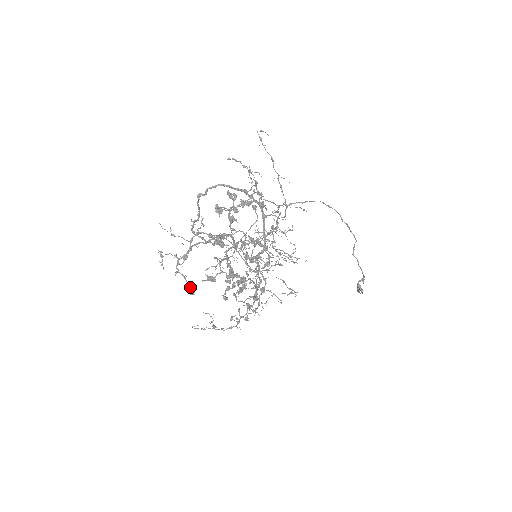
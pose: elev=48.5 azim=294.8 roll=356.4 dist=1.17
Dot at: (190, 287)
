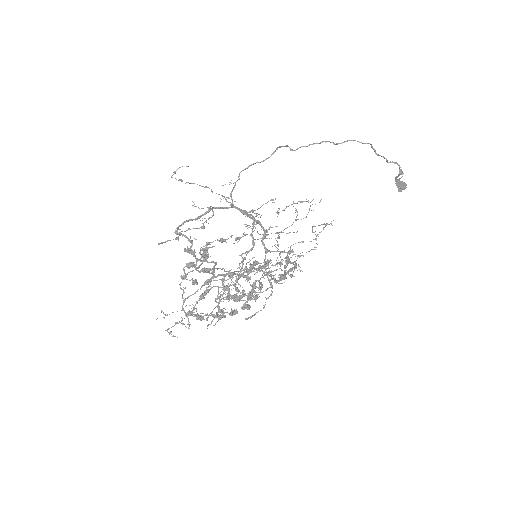
Dot at: (215, 315)
